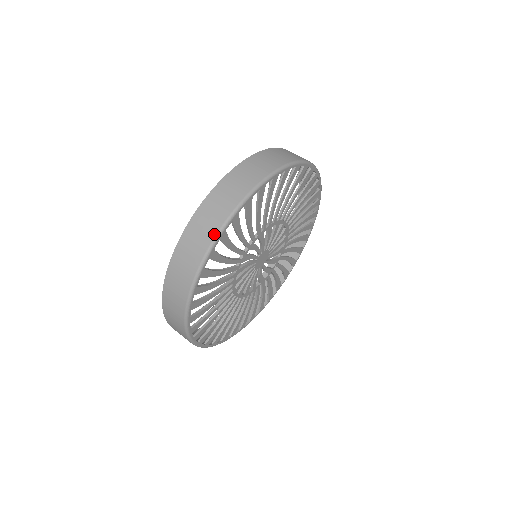
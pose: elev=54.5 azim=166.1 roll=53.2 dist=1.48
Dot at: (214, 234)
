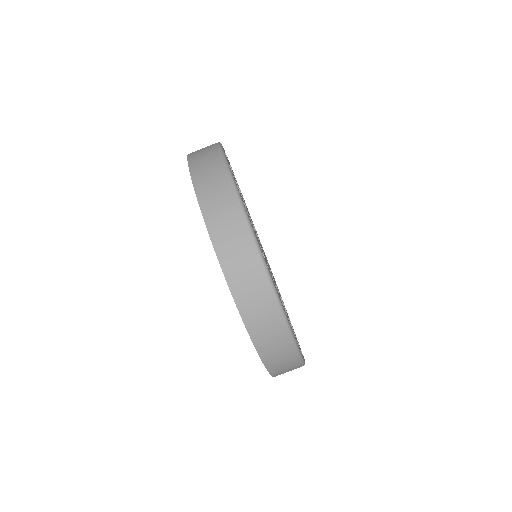
Dot at: (293, 348)
